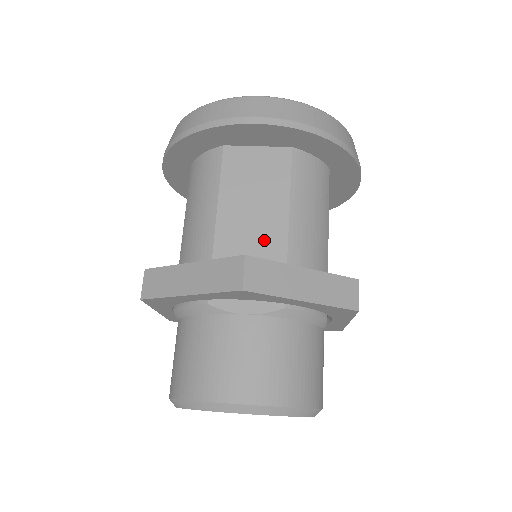
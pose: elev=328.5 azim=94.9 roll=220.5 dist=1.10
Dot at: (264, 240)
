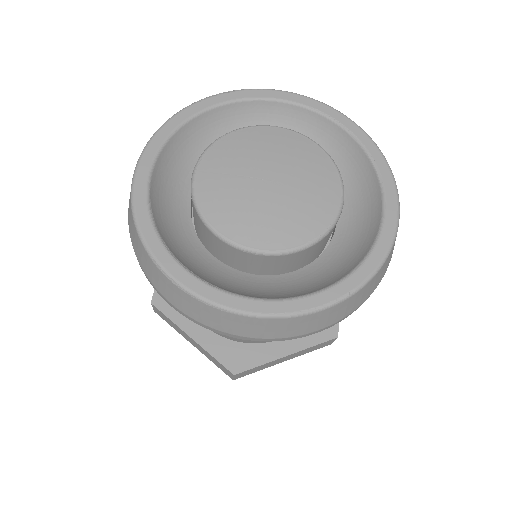
Dot at: occluded
